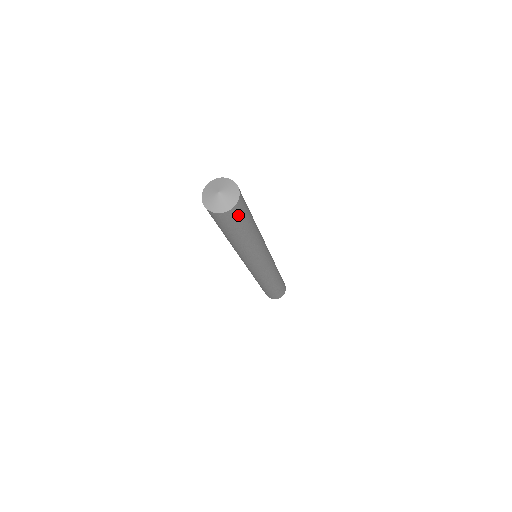
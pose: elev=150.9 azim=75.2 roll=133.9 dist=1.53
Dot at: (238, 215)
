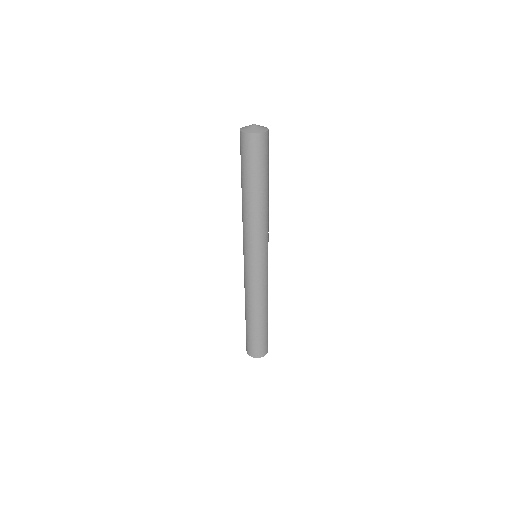
Dot at: (266, 147)
